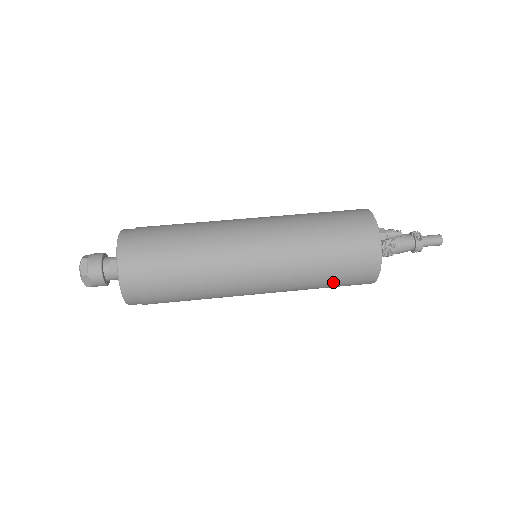
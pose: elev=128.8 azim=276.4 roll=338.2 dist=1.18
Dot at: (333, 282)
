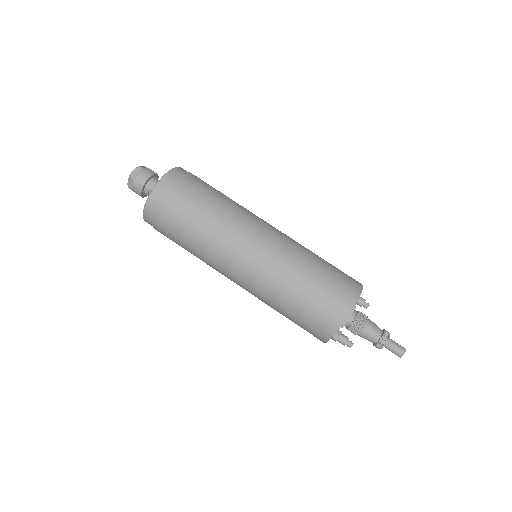
Dot at: occluded
